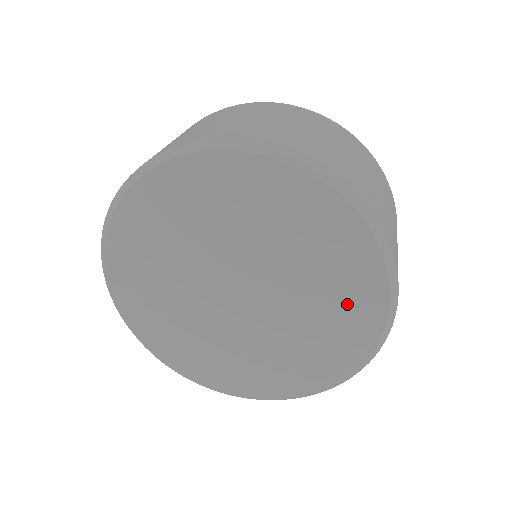
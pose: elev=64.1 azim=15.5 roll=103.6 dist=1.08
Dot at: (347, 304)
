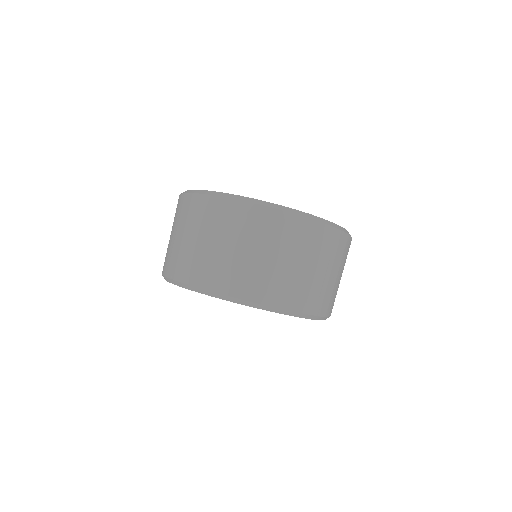
Dot at: occluded
